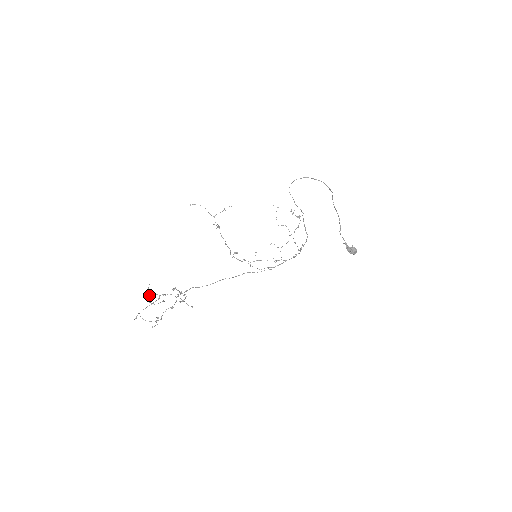
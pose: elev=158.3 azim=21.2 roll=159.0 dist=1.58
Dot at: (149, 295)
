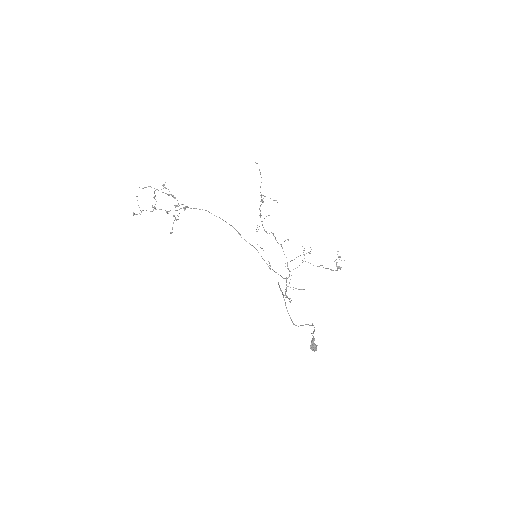
Dot at: (163, 186)
